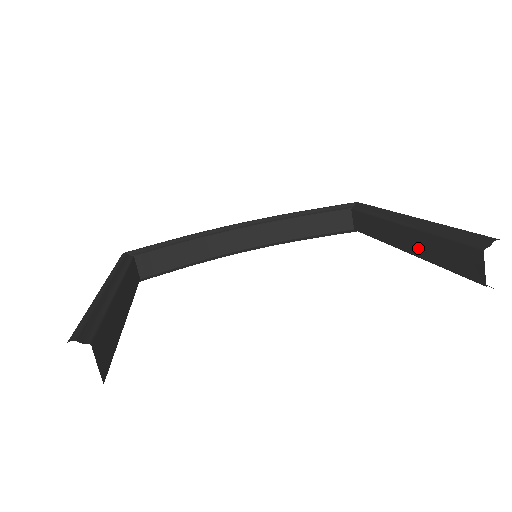
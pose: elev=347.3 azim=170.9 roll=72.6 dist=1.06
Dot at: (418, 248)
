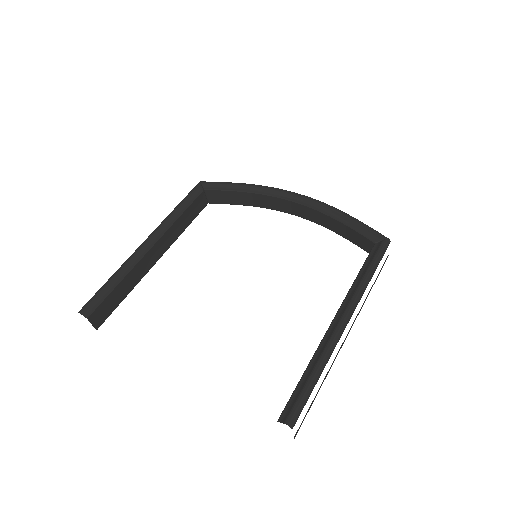
Dot at: occluded
